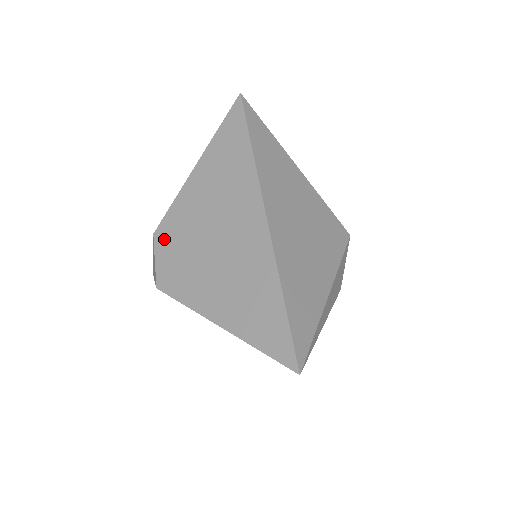
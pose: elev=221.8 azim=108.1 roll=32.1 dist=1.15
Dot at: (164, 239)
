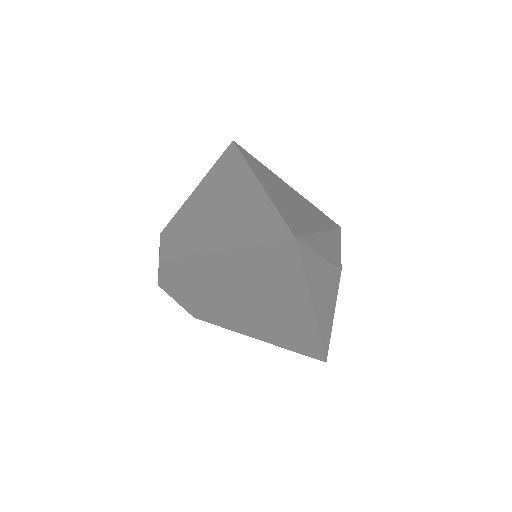
Dot at: (169, 231)
